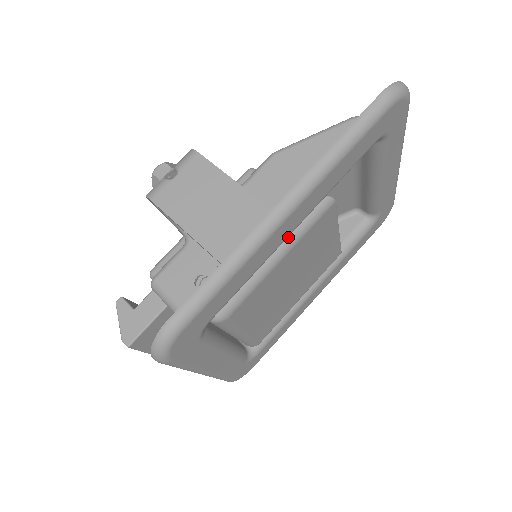
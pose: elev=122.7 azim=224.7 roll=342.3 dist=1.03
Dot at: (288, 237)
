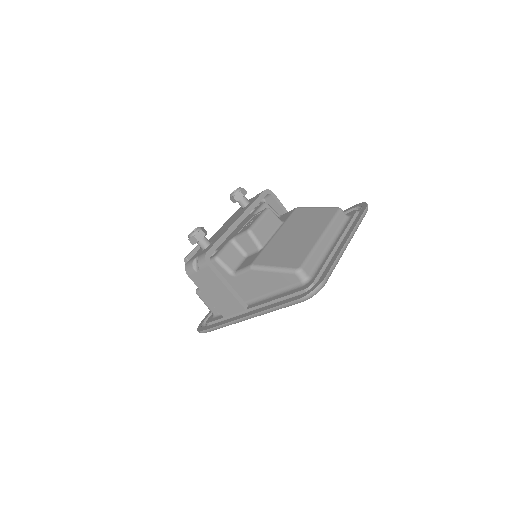
Dot at: occluded
